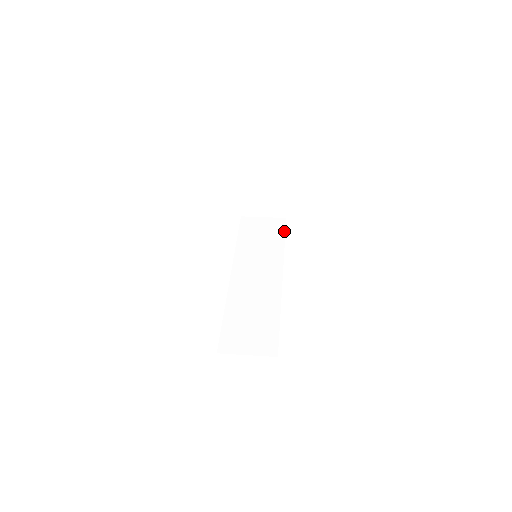
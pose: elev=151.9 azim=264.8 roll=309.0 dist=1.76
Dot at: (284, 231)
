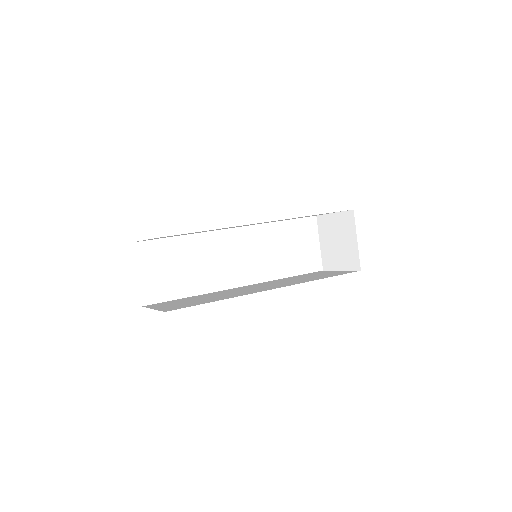
Dot at: (340, 274)
